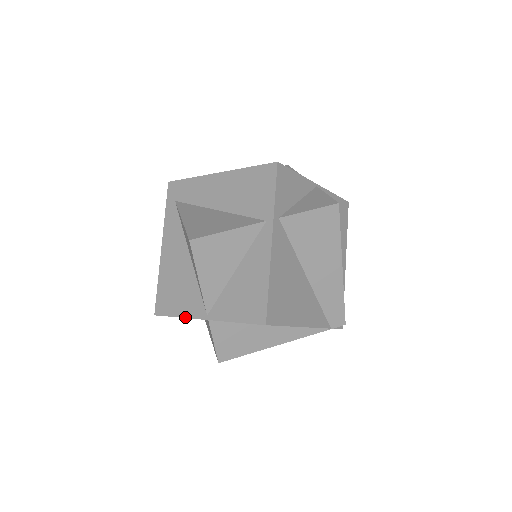
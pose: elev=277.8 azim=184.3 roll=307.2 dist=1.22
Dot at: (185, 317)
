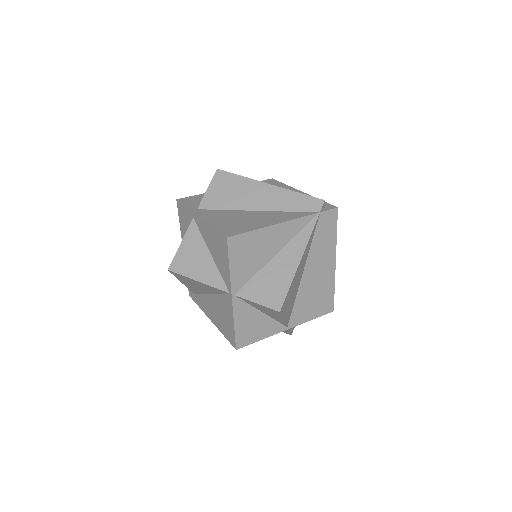
Dot at: (233, 317)
